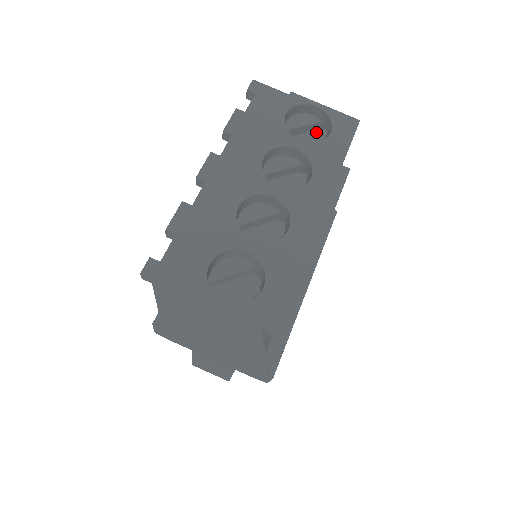
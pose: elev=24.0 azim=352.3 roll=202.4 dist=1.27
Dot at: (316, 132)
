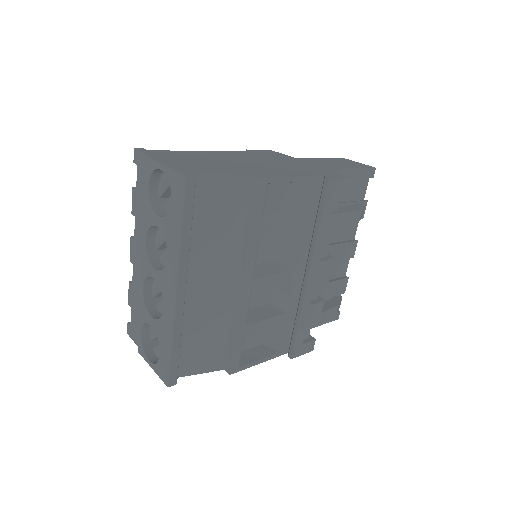
Dot at: occluded
